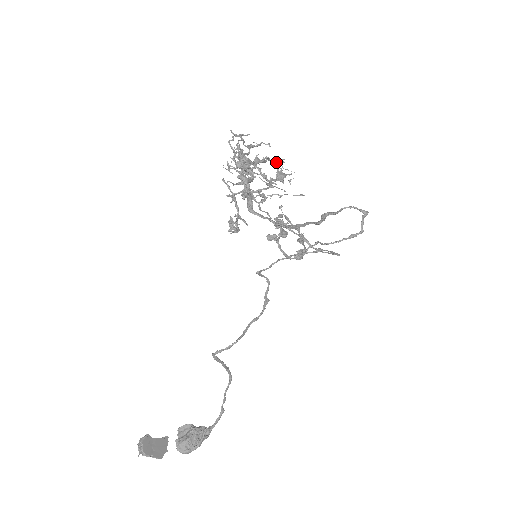
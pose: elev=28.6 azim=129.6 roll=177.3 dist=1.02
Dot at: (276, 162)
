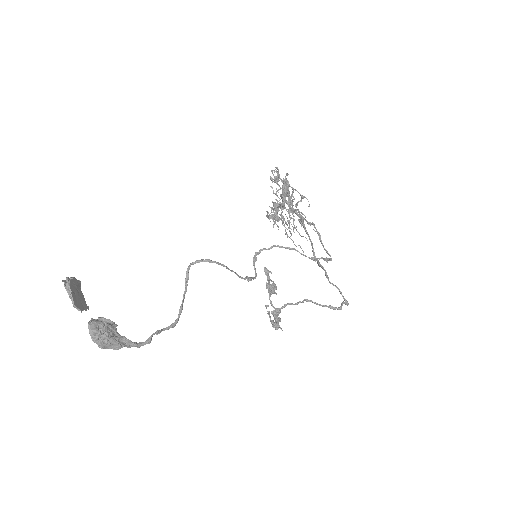
Dot at: occluded
